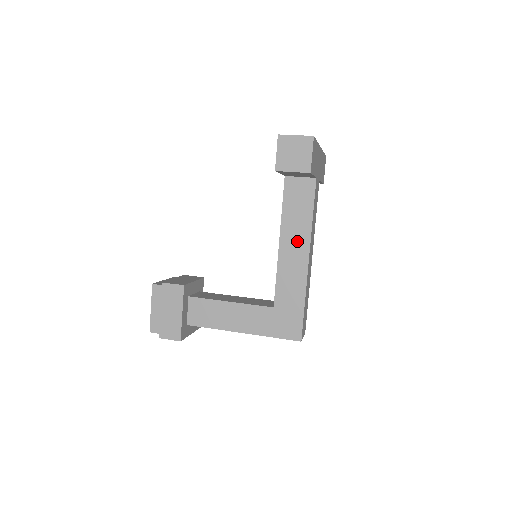
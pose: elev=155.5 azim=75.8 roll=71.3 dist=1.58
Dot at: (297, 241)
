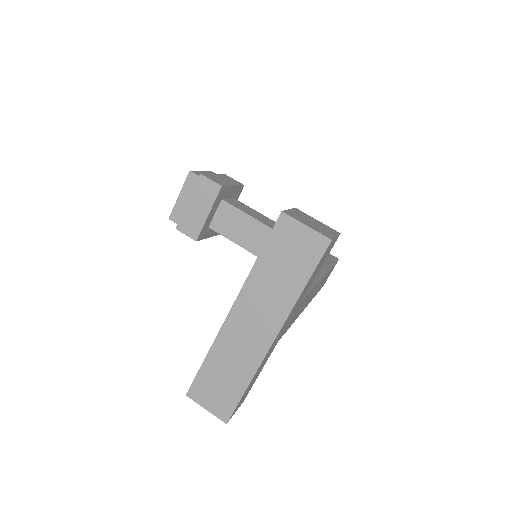
Dot at: occluded
